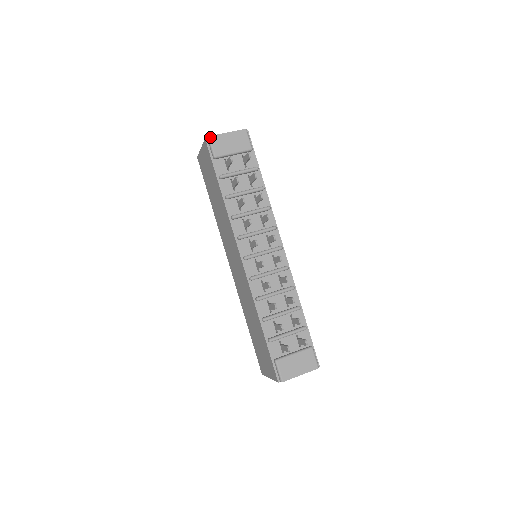
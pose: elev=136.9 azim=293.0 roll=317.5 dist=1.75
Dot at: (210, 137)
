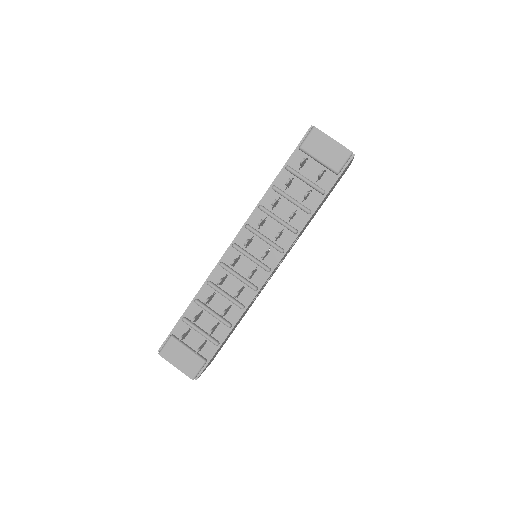
Dot at: (314, 128)
